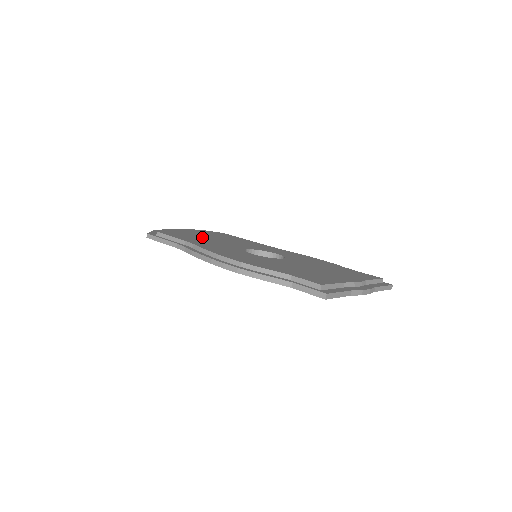
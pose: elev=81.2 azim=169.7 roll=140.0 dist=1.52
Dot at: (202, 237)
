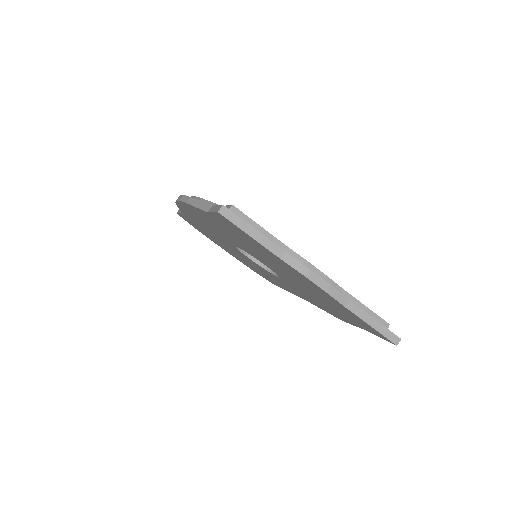
Dot at: occluded
